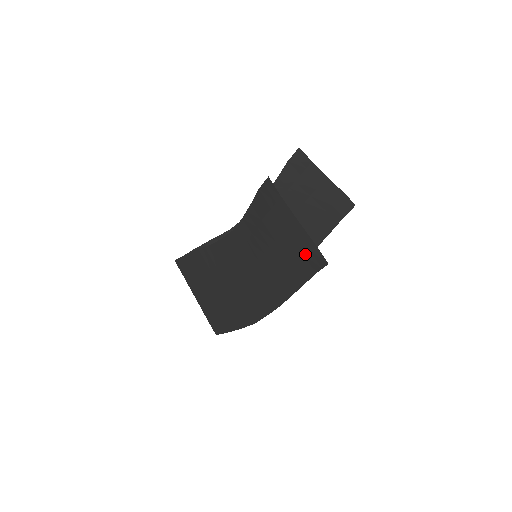
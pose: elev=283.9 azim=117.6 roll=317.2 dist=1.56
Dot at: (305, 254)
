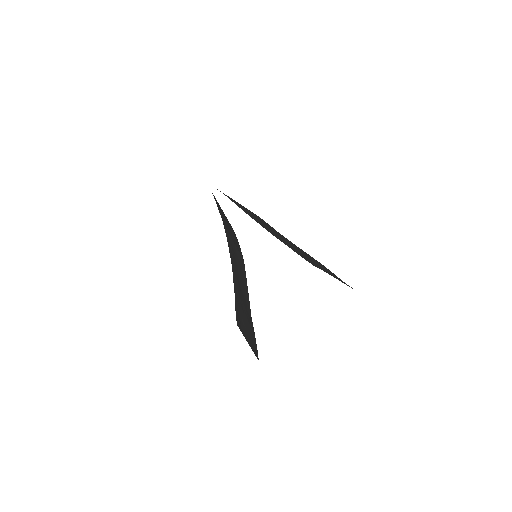
Dot at: occluded
